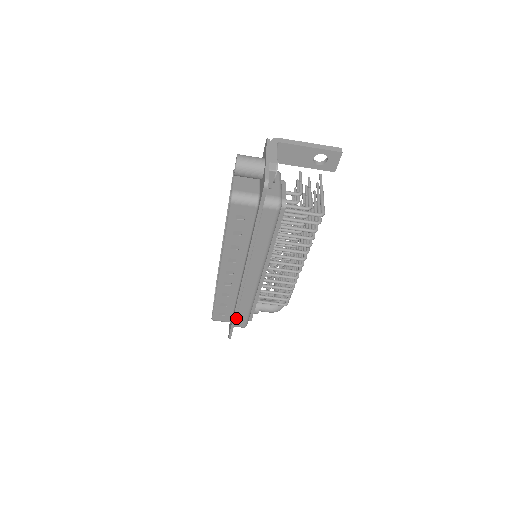
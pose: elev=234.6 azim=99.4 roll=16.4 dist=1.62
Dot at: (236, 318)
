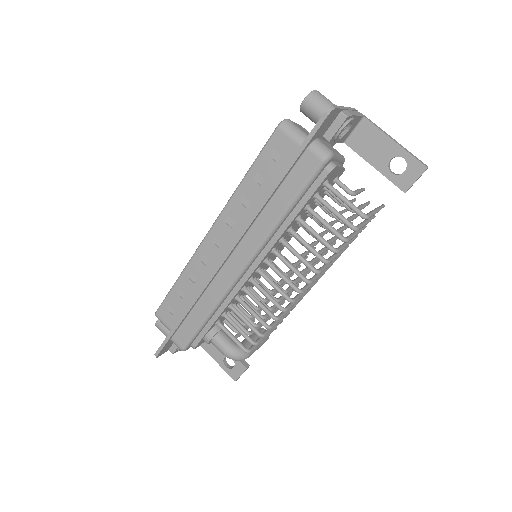
Dot at: (182, 325)
